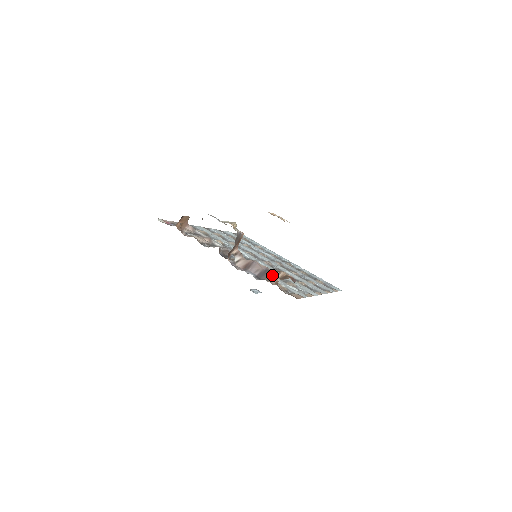
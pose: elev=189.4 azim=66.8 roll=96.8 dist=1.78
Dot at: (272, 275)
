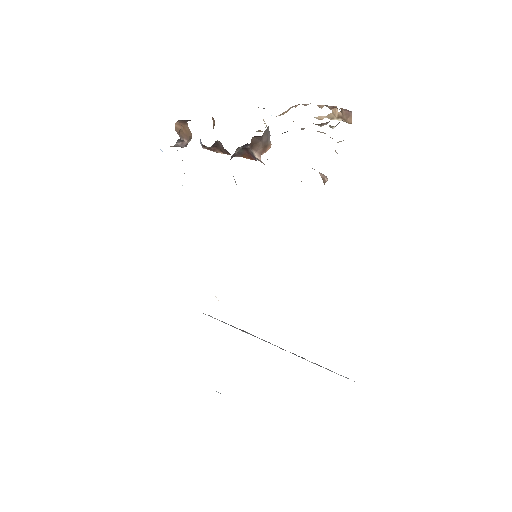
Dot at: occluded
